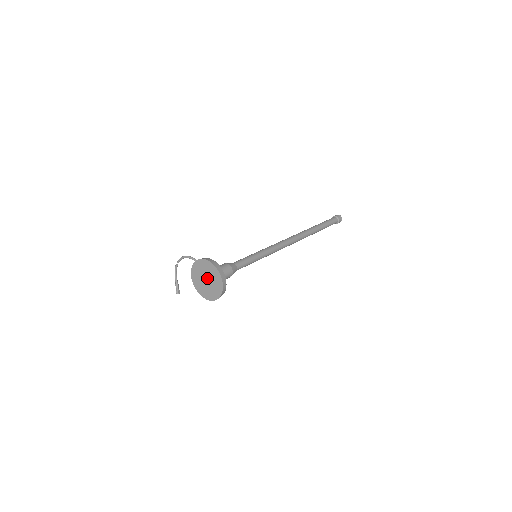
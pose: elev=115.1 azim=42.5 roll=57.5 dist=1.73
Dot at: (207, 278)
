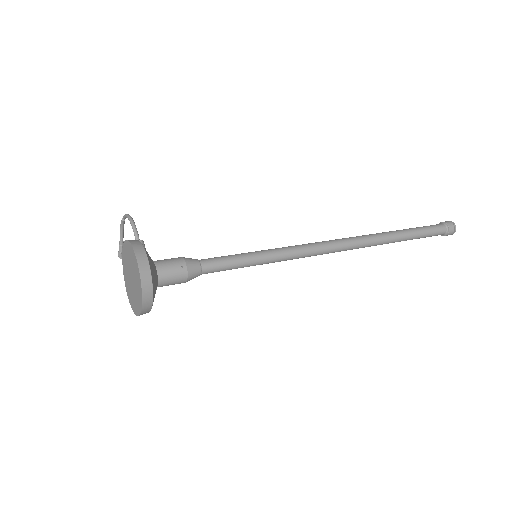
Dot at: (132, 276)
